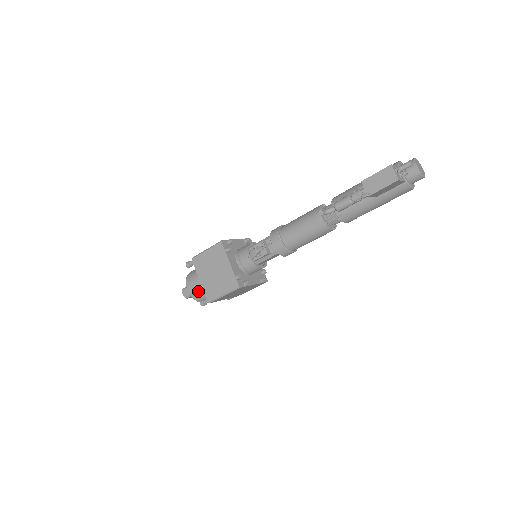
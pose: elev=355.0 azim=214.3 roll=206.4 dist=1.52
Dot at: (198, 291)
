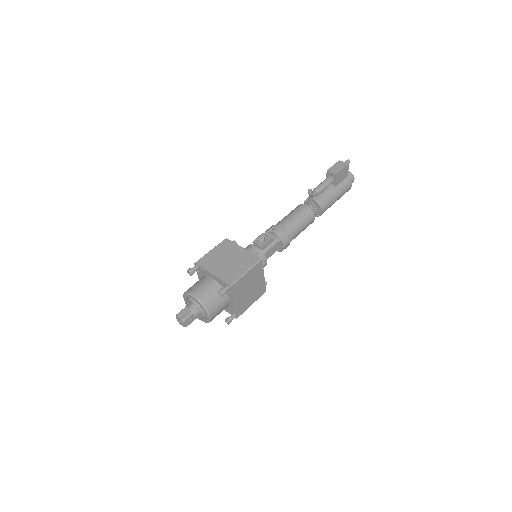
Dot at: (208, 292)
